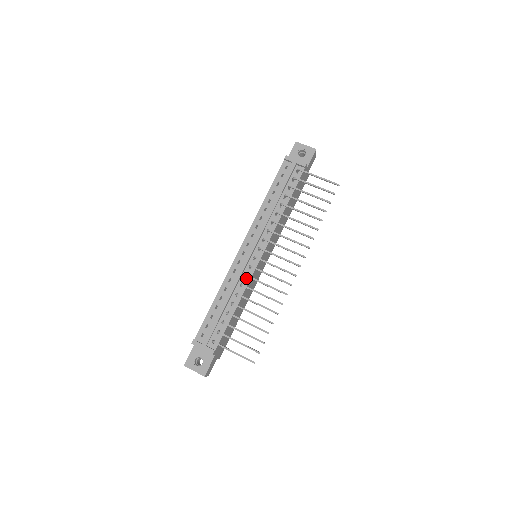
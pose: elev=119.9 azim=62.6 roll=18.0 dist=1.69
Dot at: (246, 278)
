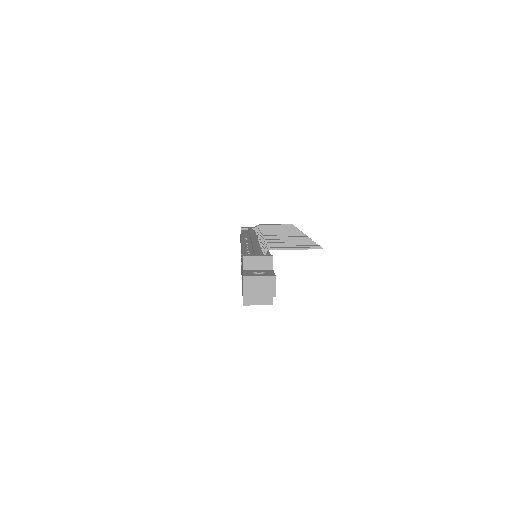
Dot at: occluded
